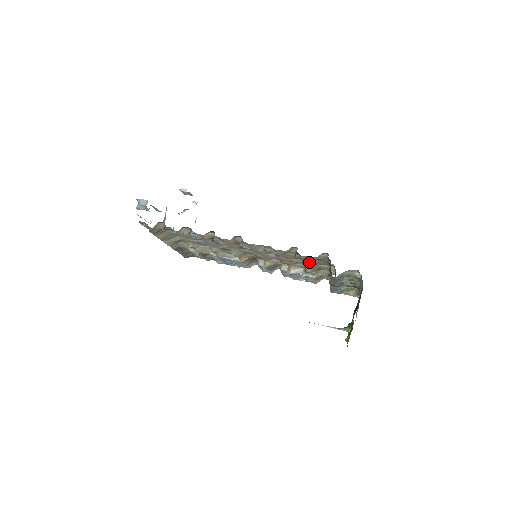
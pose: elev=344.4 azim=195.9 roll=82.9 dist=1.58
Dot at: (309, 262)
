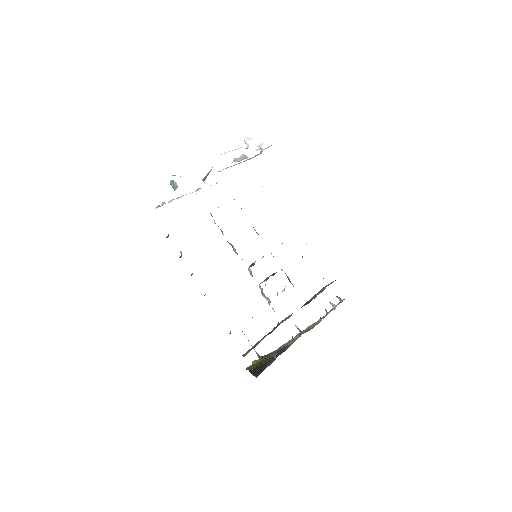
Dot at: occluded
